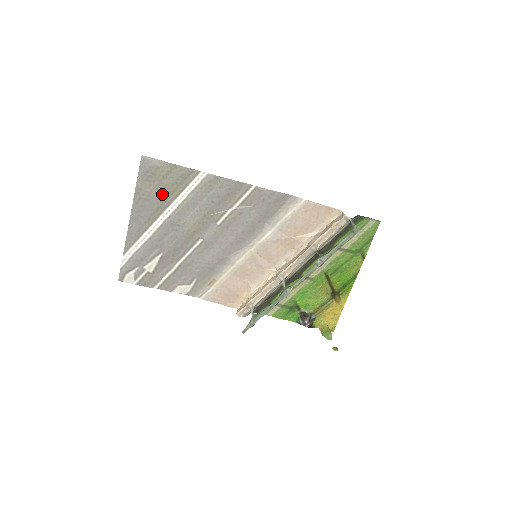
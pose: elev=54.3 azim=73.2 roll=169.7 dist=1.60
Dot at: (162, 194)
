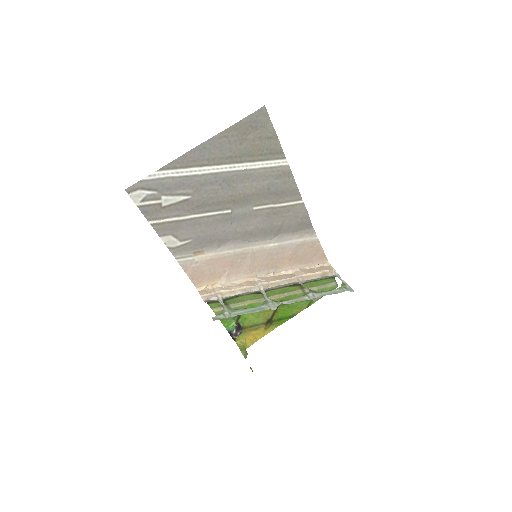
Dot at: (245, 149)
